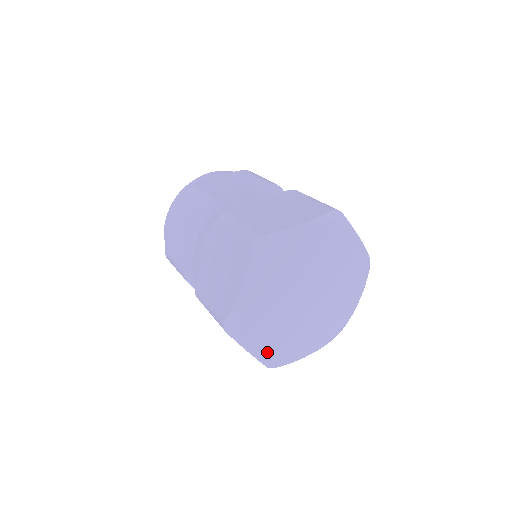
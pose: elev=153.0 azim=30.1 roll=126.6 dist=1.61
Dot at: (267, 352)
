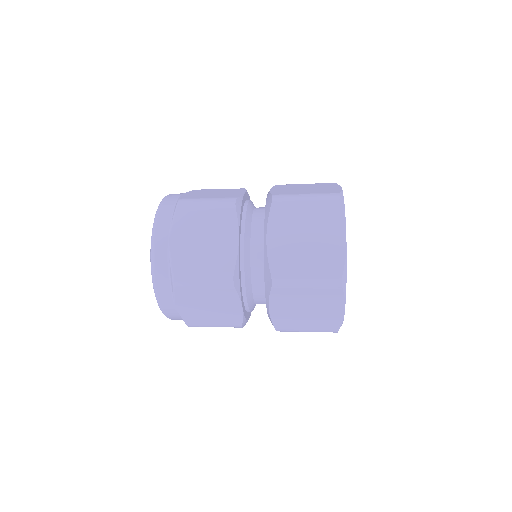
Dot at: occluded
